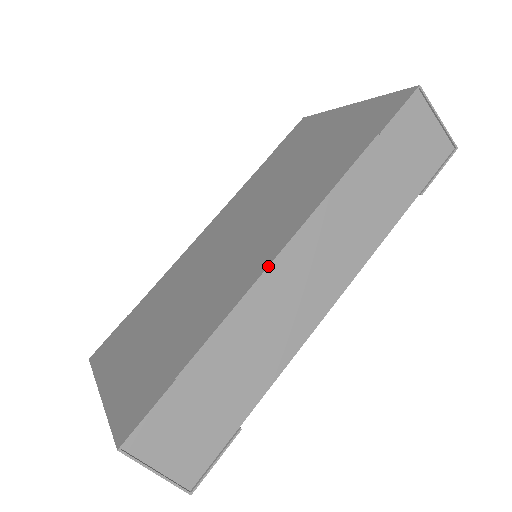
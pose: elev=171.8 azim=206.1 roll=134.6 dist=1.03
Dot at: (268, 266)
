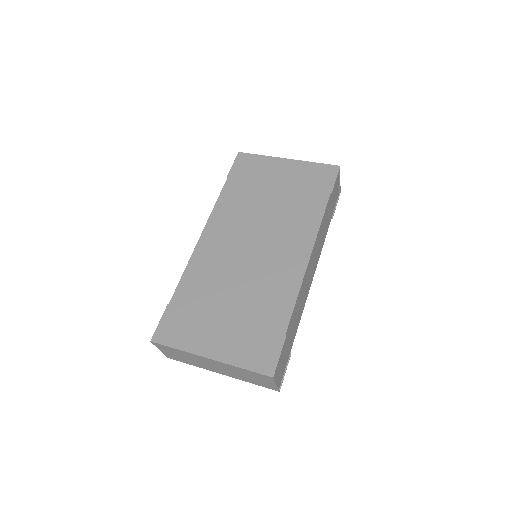
Dot at: (306, 269)
